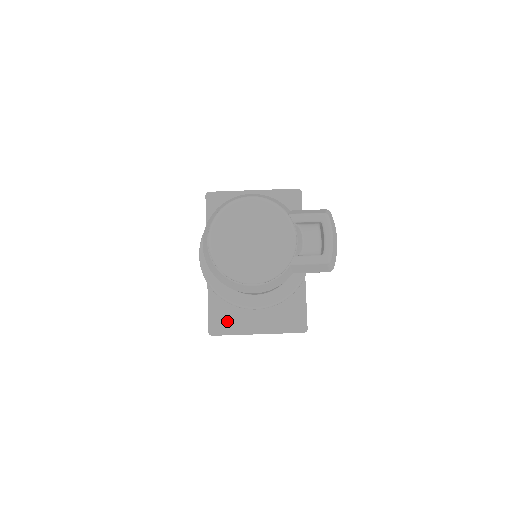
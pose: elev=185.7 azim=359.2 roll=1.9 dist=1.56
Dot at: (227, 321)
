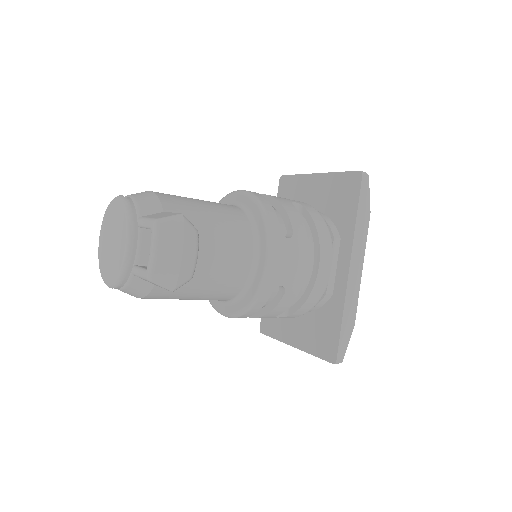
Dot at: (273, 322)
